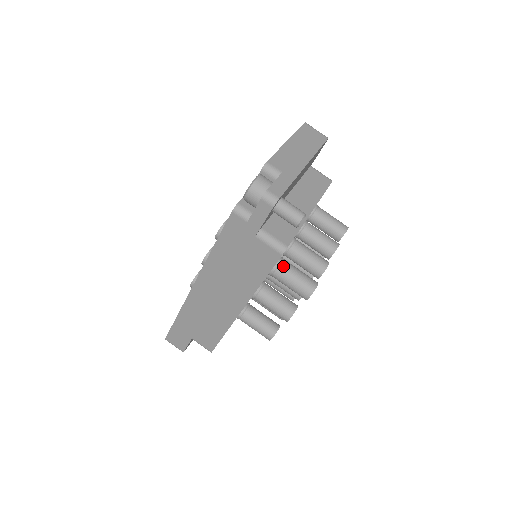
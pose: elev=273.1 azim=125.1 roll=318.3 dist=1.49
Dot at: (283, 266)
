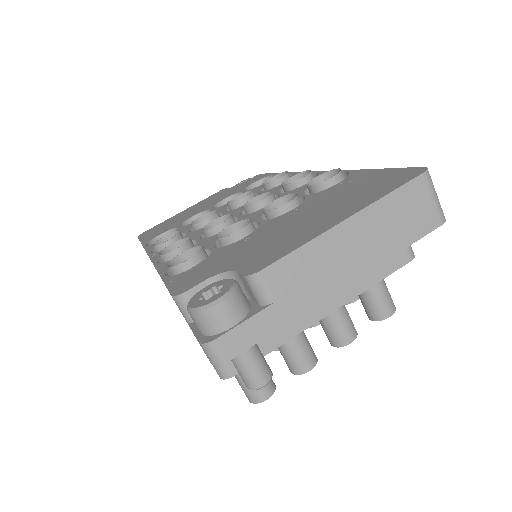
Dot at: occluded
